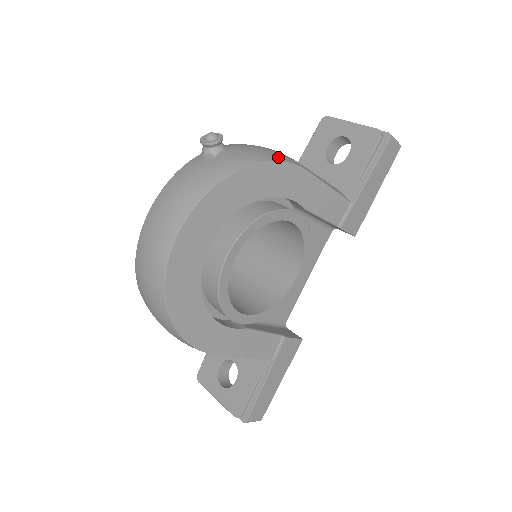
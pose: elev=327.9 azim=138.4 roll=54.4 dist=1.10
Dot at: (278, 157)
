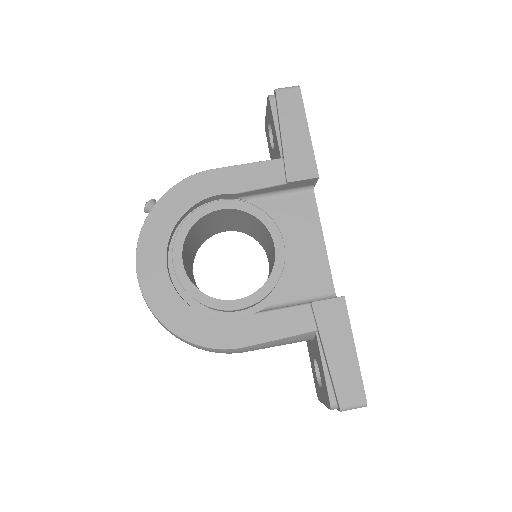
Dot at: (184, 180)
